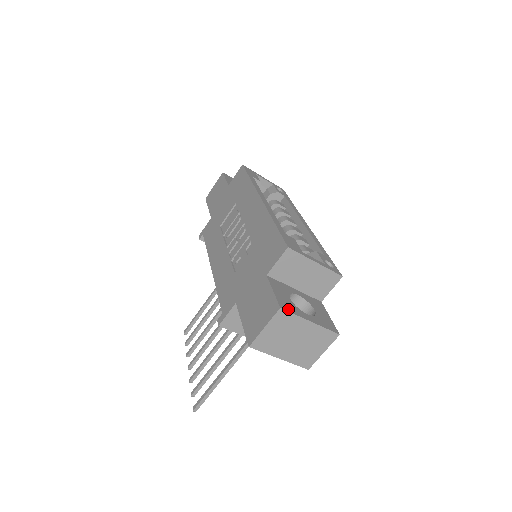
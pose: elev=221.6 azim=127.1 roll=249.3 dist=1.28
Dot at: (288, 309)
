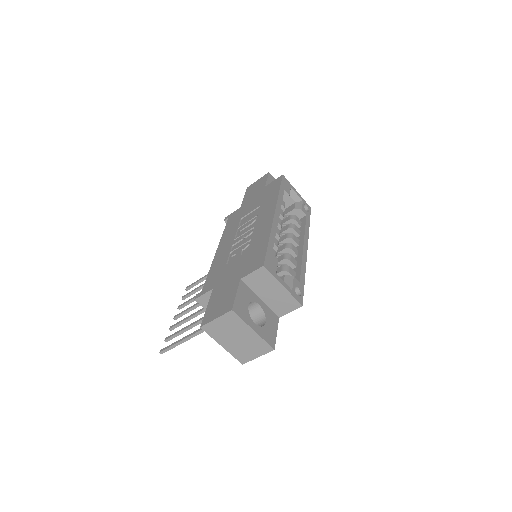
Dot at: (239, 313)
